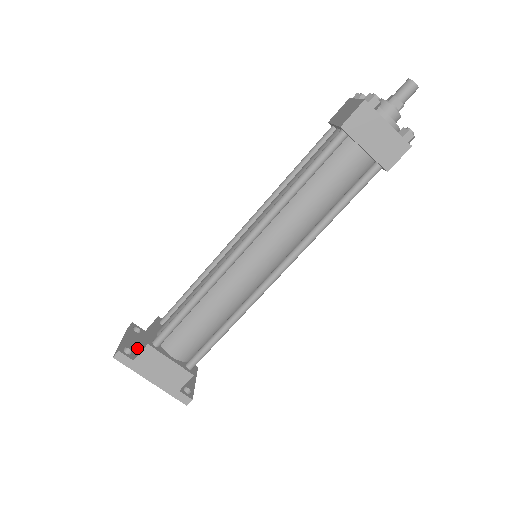
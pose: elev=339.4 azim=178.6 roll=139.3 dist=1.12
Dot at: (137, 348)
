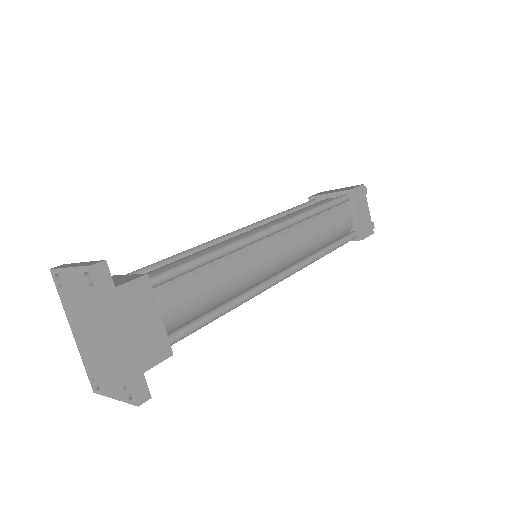
Dot at: occluded
